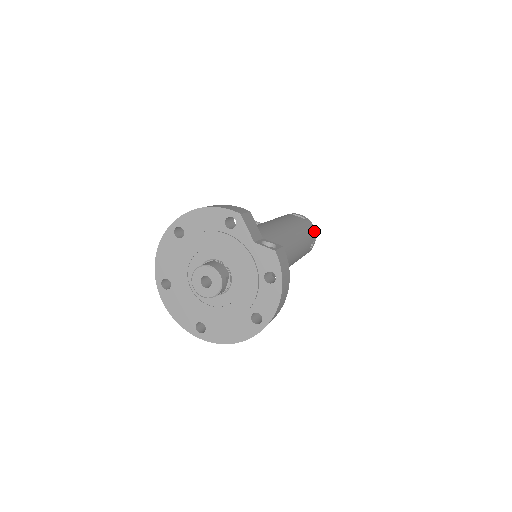
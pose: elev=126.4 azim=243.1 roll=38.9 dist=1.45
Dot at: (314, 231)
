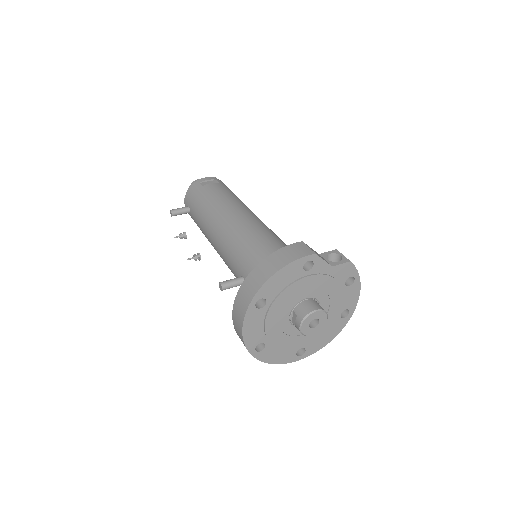
Dot at: occluded
